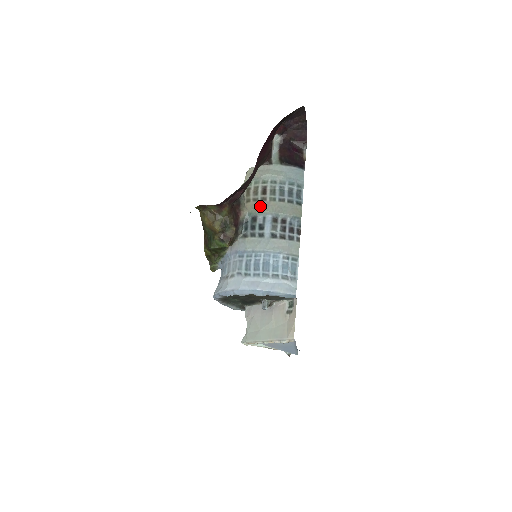
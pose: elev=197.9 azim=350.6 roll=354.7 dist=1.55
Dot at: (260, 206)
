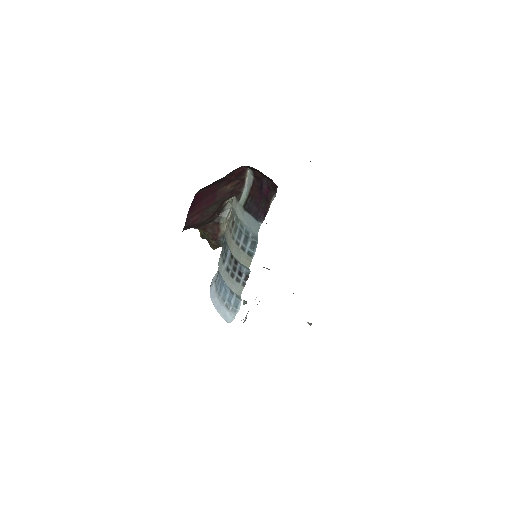
Dot at: (227, 235)
